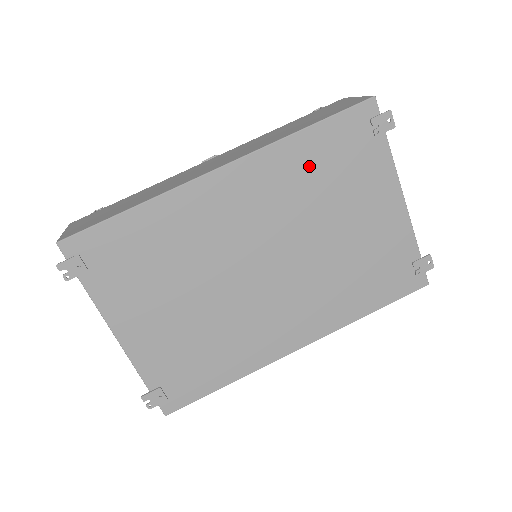
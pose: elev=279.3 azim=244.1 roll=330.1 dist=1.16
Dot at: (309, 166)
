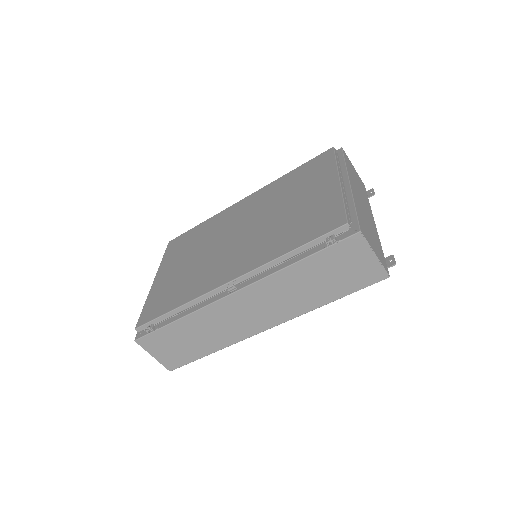
Dot at: occluded
